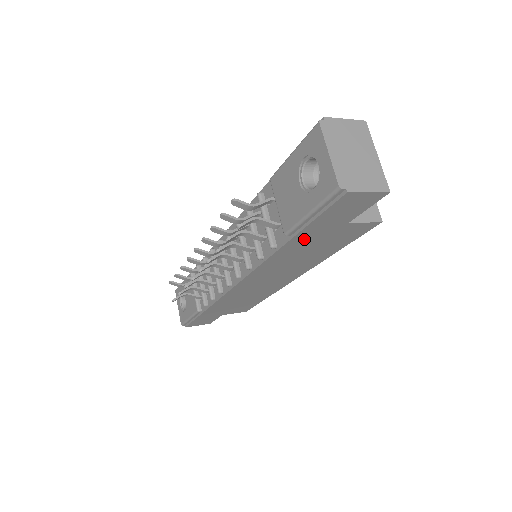
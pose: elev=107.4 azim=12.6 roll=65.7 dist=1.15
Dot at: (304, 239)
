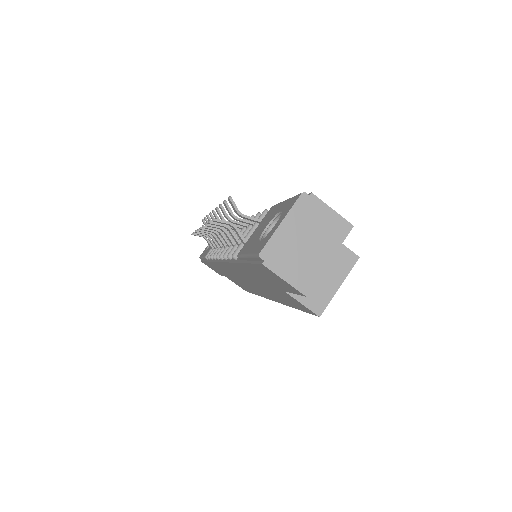
Dot at: (252, 272)
